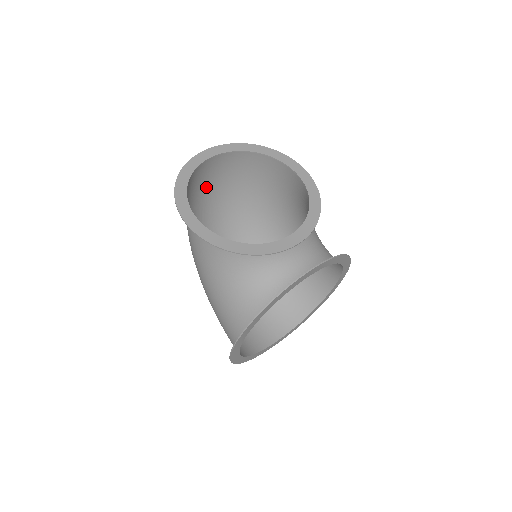
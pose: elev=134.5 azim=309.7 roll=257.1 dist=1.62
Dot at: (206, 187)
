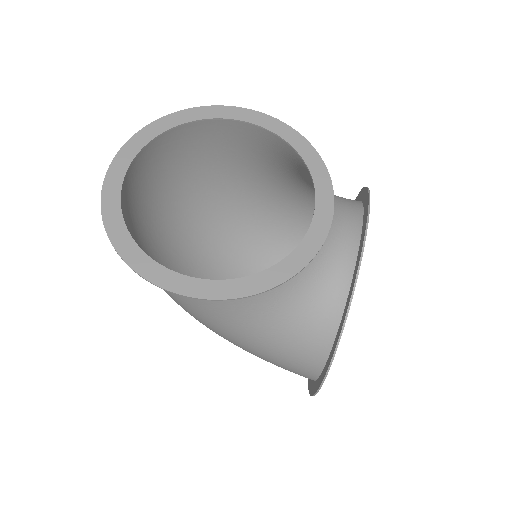
Dot at: (139, 212)
